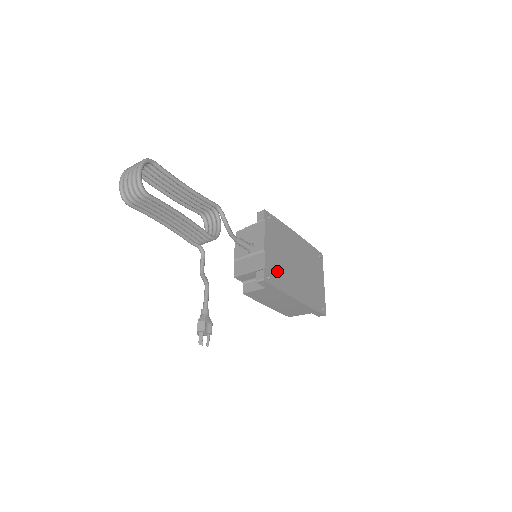
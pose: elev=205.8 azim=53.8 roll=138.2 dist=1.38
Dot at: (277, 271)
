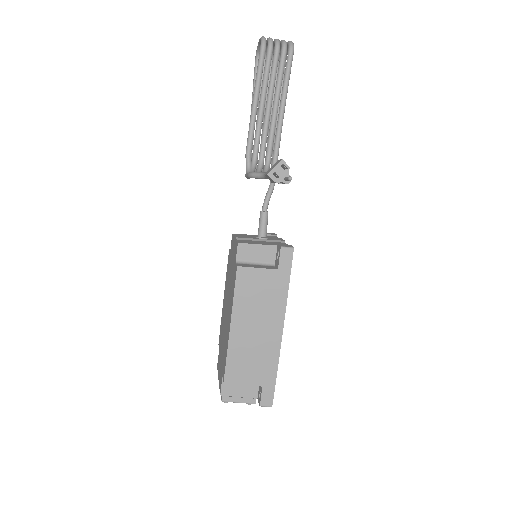
Dot at: occluded
